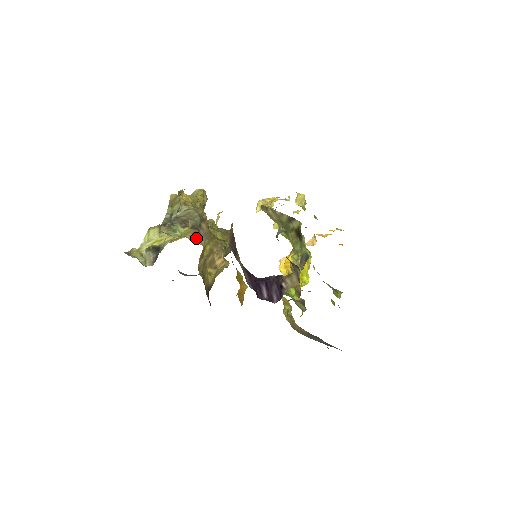
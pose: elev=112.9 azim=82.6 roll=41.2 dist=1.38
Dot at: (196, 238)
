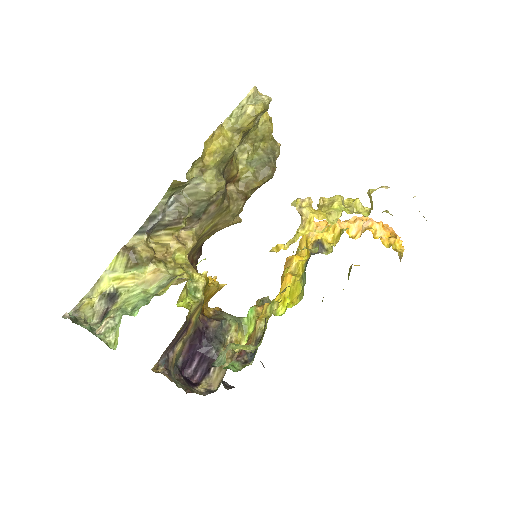
Dot at: (181, 248)
